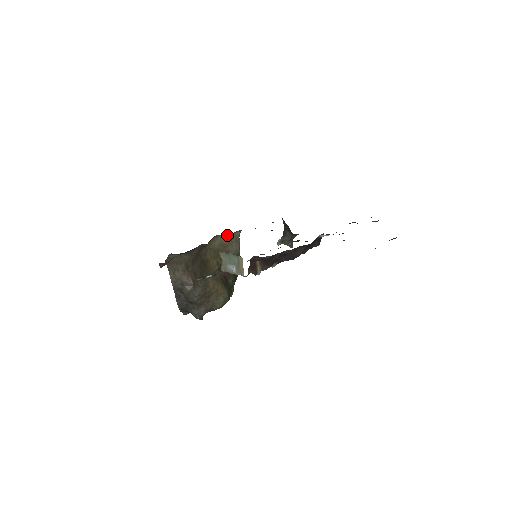
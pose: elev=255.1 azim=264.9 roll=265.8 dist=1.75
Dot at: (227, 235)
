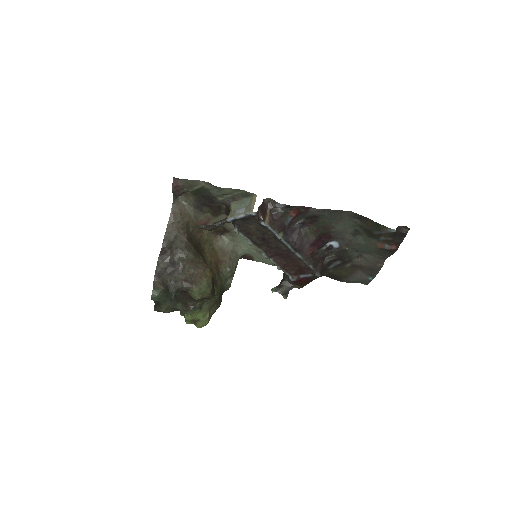
Dot at: (230, 243)
